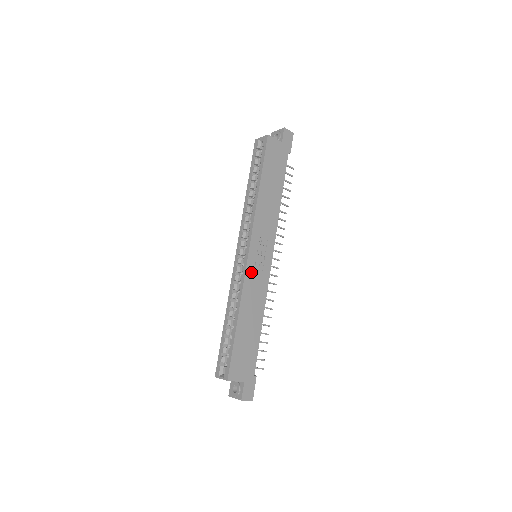
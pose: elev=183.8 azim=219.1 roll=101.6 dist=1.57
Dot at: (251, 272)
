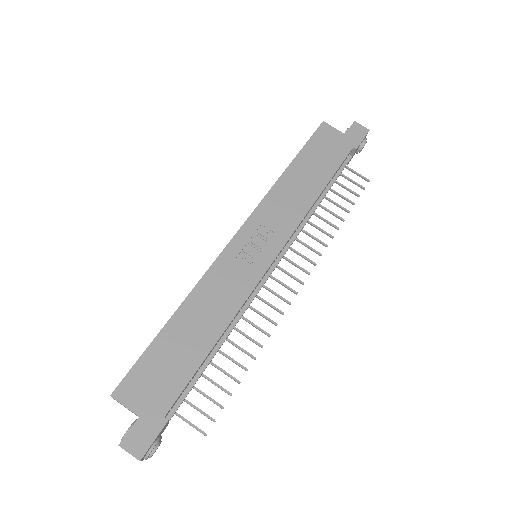
Dot at: (228, 262)
